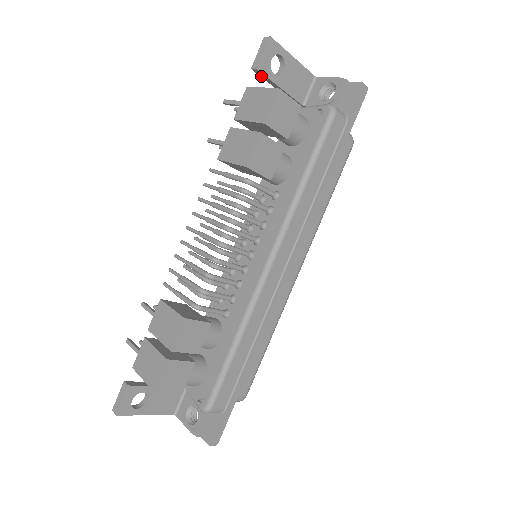
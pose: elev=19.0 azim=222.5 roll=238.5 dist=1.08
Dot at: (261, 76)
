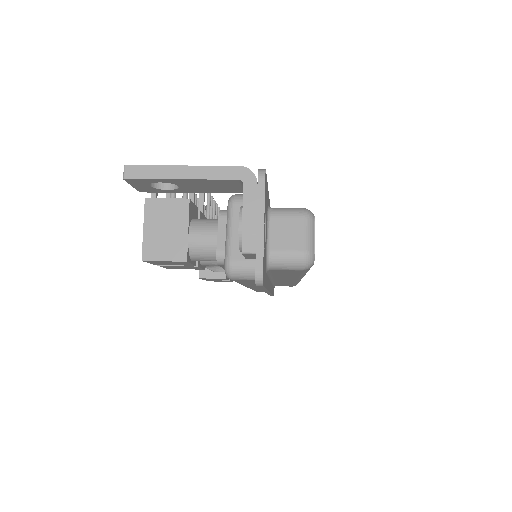
Dot at: occluded
